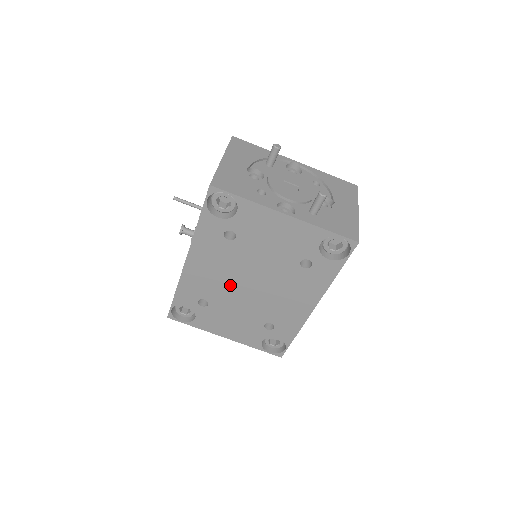
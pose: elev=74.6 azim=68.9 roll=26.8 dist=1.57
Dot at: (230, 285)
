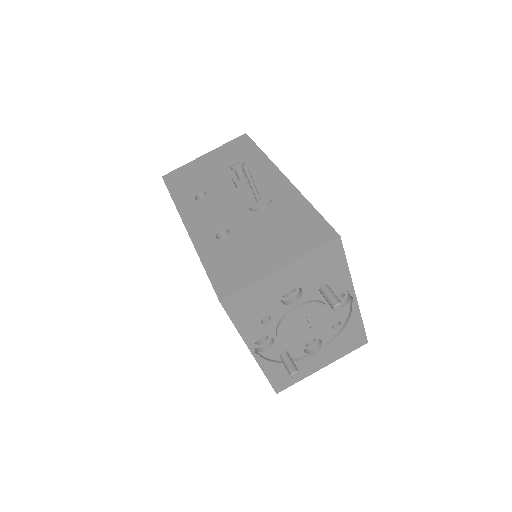
Dot at: occluded
